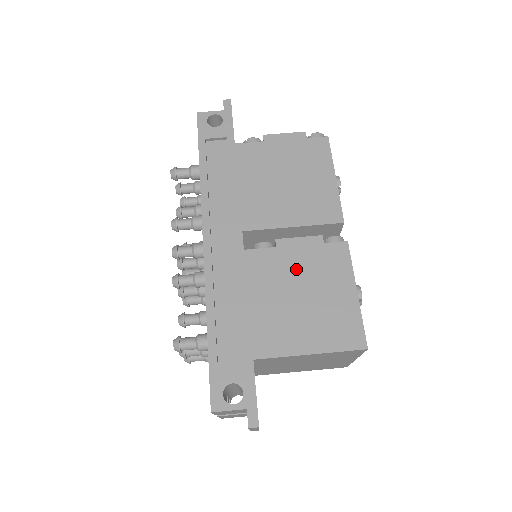
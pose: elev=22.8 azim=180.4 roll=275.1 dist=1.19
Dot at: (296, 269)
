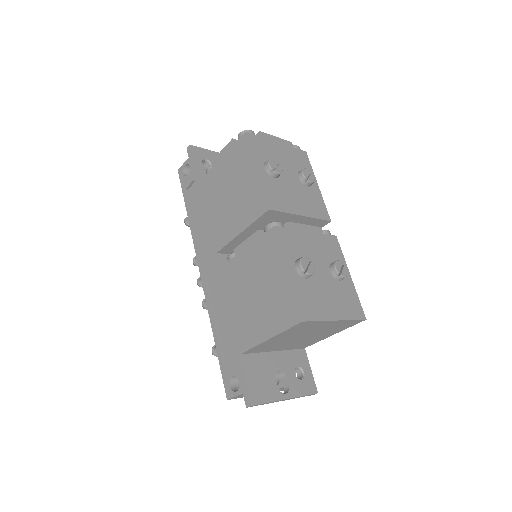
Dot at: (249, 269)
